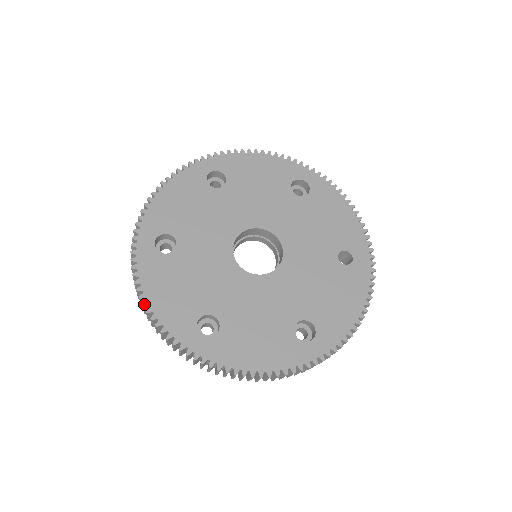
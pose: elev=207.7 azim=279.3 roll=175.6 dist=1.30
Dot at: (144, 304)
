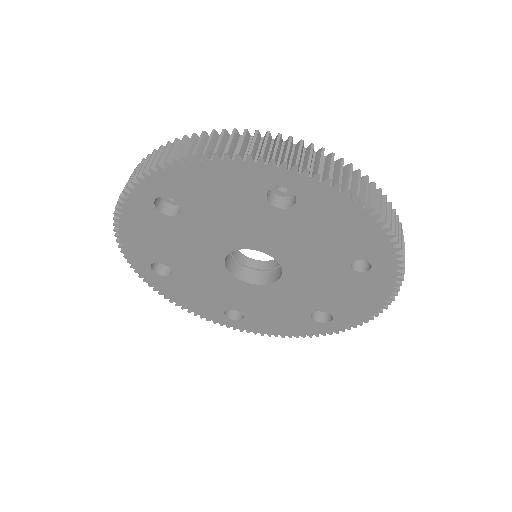
Dot at: (176, 305)
